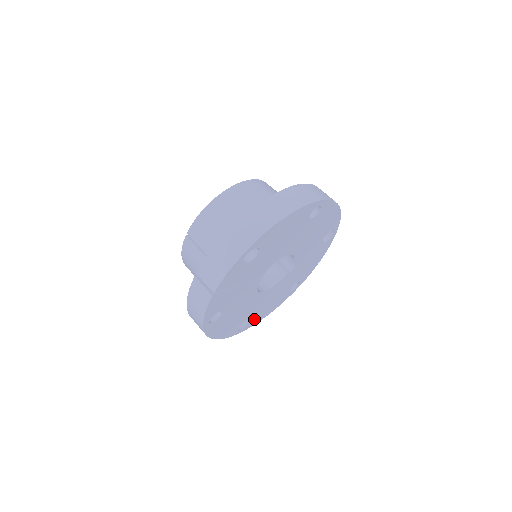
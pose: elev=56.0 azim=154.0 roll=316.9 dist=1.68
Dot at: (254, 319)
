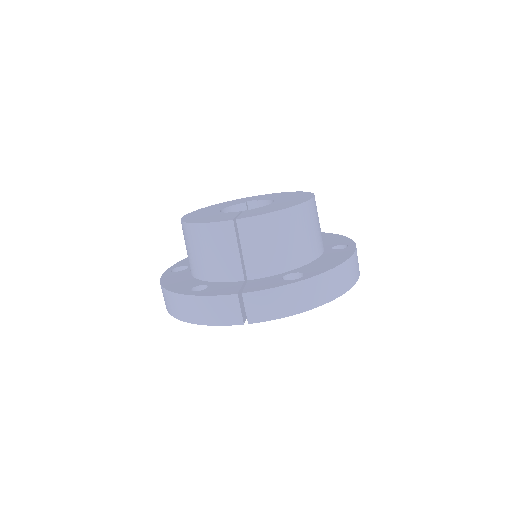
Dot at: occluded
